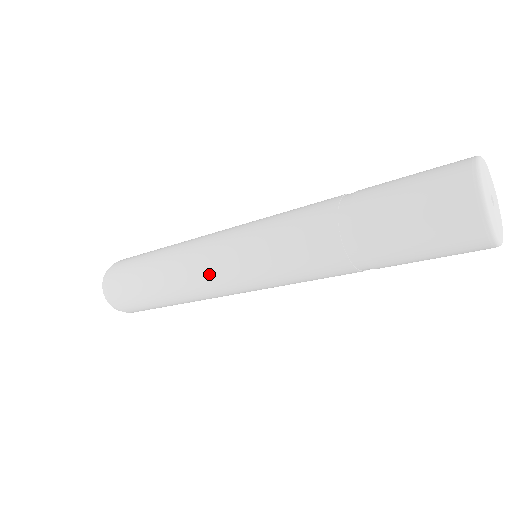
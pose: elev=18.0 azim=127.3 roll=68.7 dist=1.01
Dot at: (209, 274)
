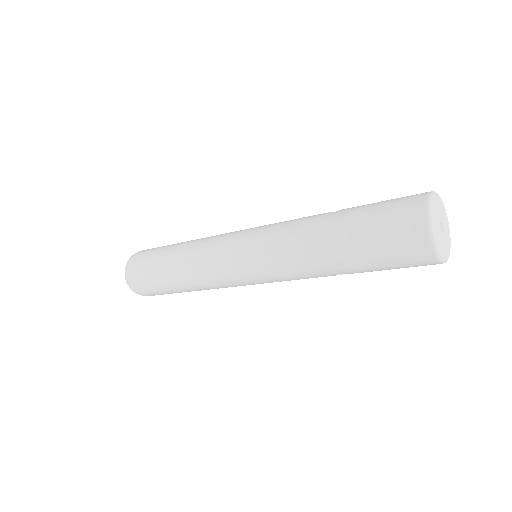
Dot at: occluded
